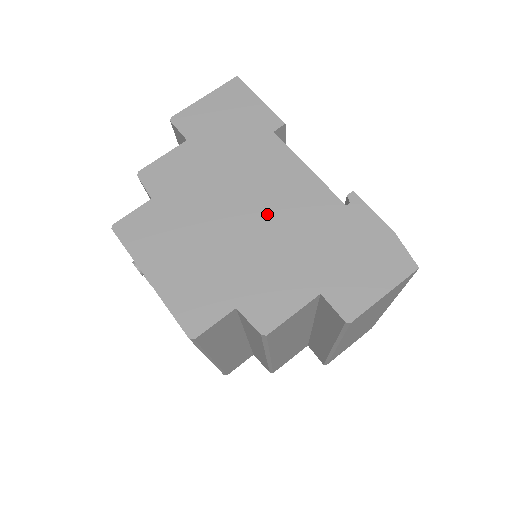
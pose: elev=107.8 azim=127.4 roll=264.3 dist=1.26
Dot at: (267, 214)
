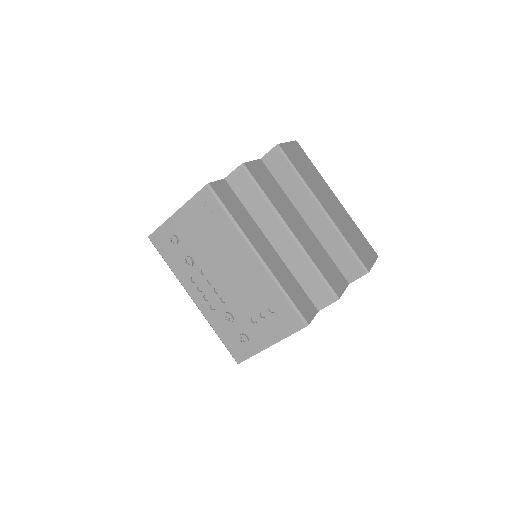
Dot at: occluded
